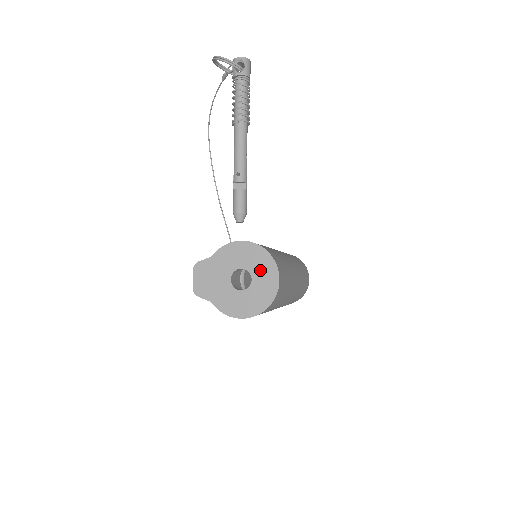
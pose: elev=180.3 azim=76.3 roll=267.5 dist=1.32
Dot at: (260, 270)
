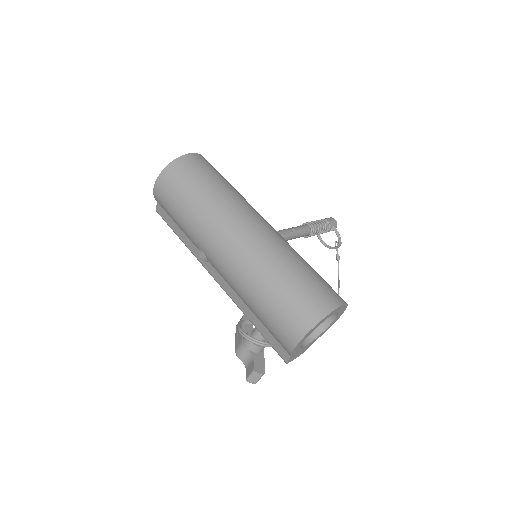
Dot at: occluded
